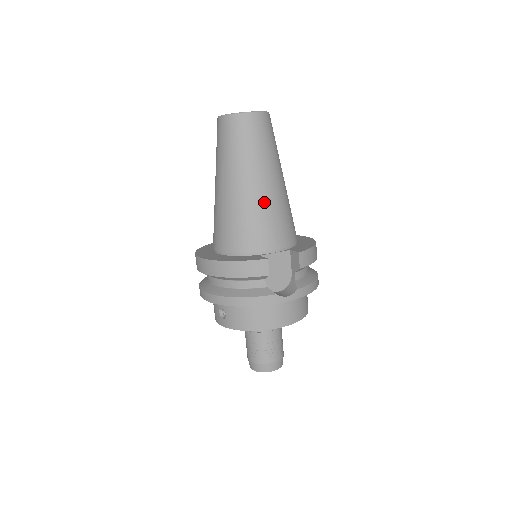
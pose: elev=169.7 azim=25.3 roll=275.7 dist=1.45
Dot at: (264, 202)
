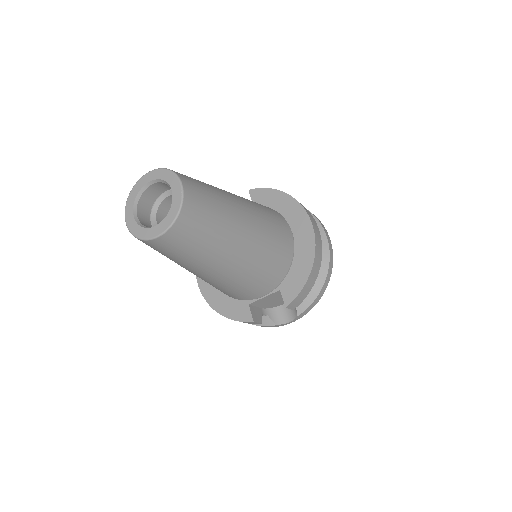
Dot at: (229, 280)
